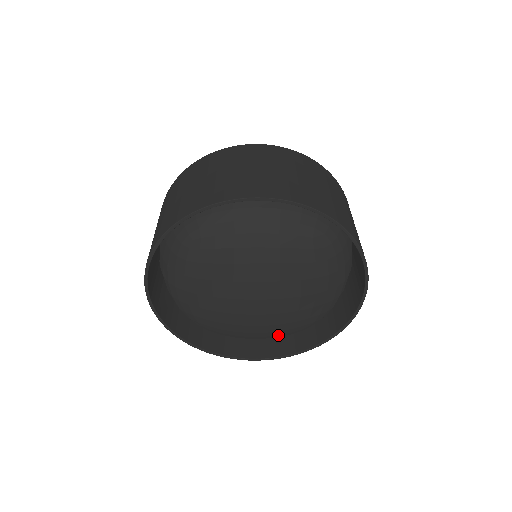
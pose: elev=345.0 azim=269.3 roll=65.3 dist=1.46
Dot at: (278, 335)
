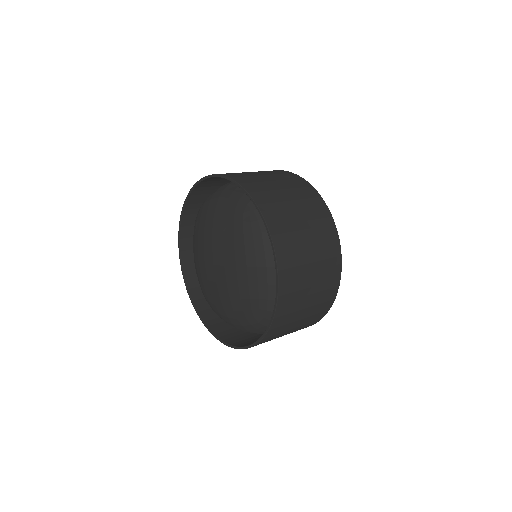
Dot at: (240, 320)
